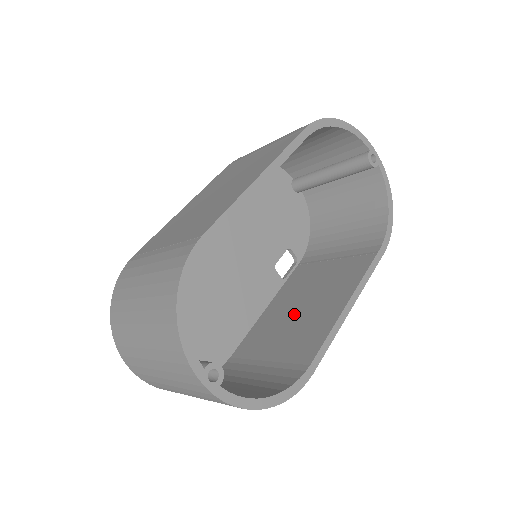
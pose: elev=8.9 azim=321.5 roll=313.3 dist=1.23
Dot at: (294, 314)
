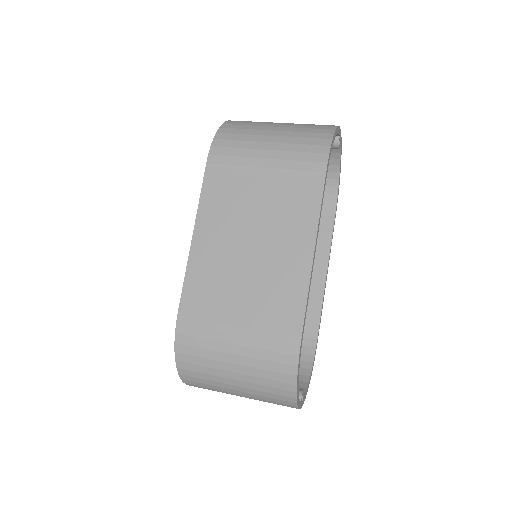
Dot at: occluded
